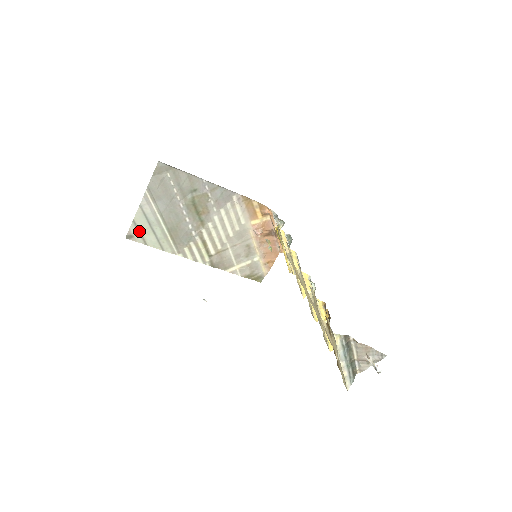
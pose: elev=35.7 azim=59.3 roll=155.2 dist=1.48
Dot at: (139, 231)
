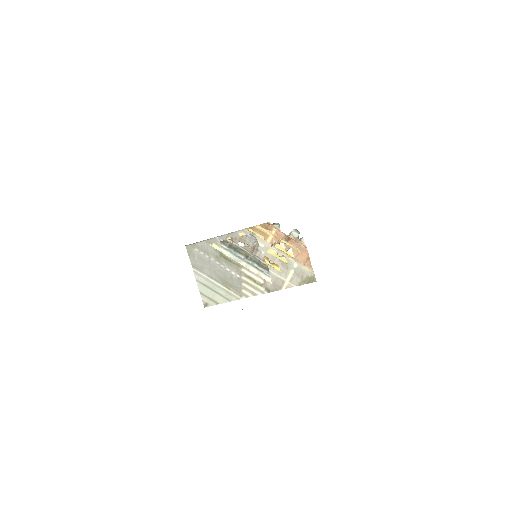
Dot at: (208, 297)
